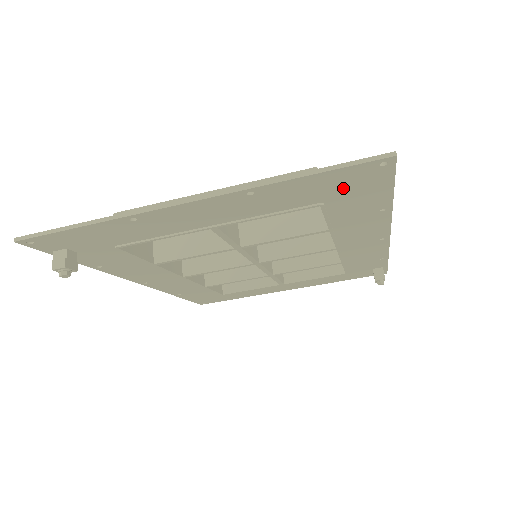
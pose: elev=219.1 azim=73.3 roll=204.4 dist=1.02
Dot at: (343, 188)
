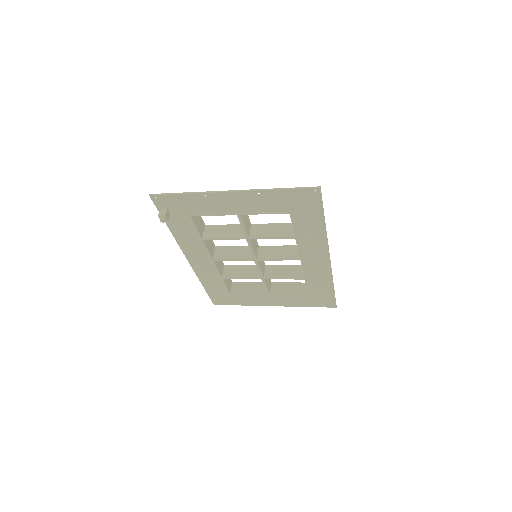
Dot at: (300, 203)
